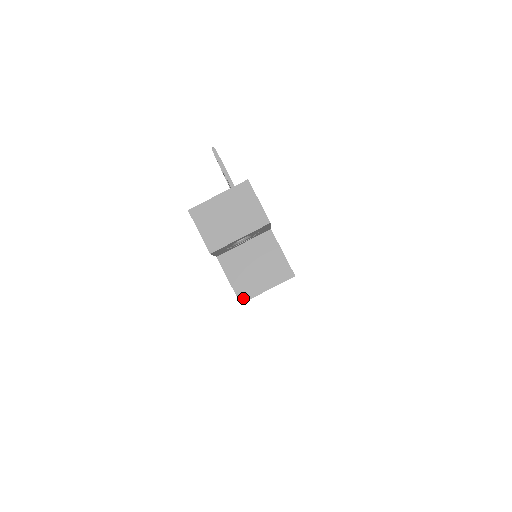
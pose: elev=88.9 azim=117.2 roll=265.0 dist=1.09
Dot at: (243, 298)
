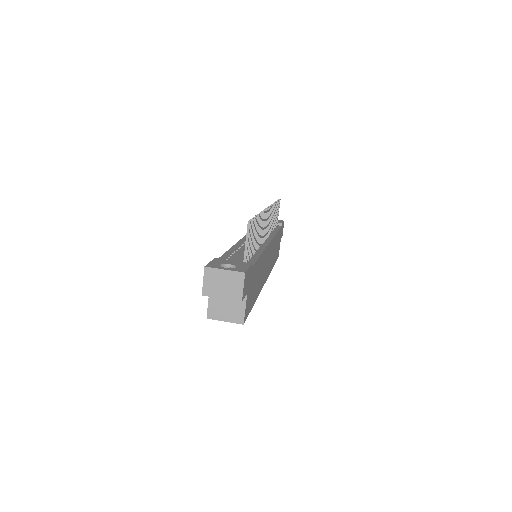
Dot at: (210, 317)
